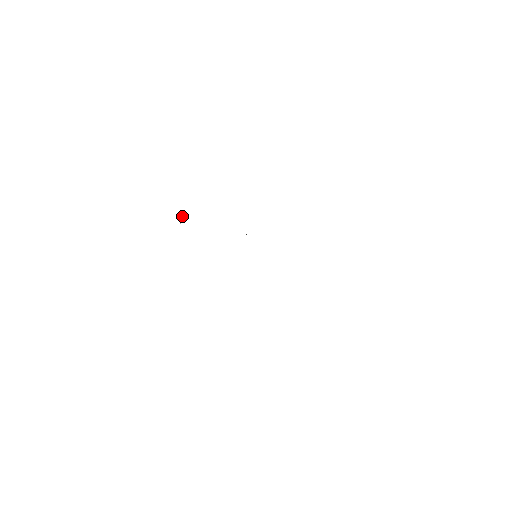
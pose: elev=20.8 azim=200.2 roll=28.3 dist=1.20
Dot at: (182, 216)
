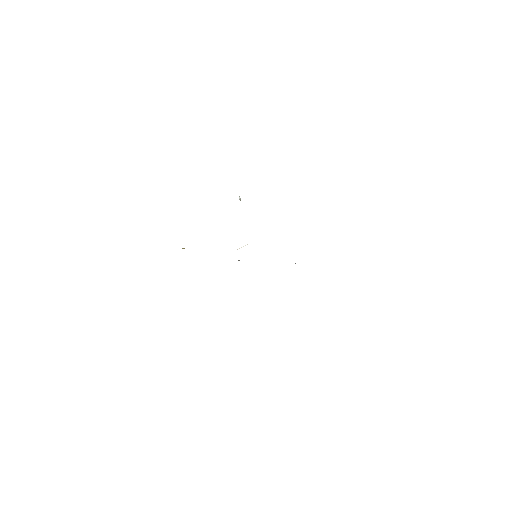
Dot at: occluded
